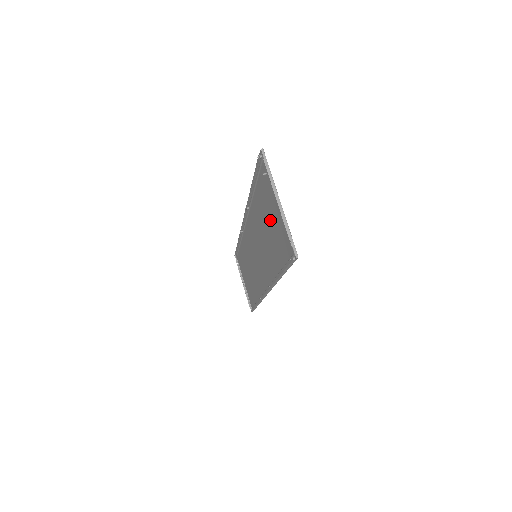
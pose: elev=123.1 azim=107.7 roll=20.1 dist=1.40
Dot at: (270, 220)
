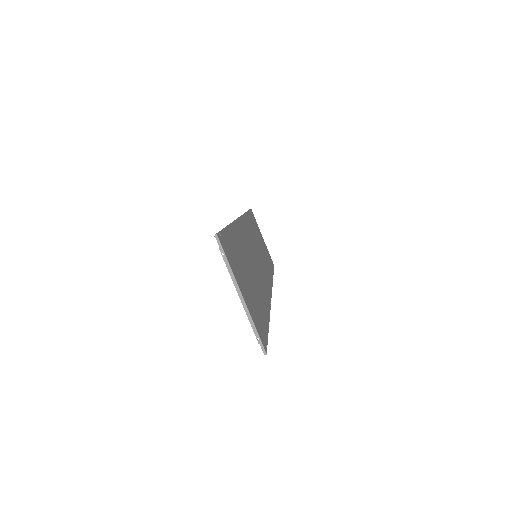
Dot at: (246, 278)
